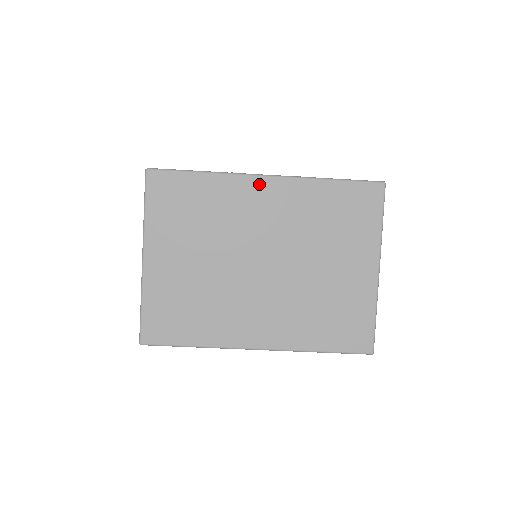
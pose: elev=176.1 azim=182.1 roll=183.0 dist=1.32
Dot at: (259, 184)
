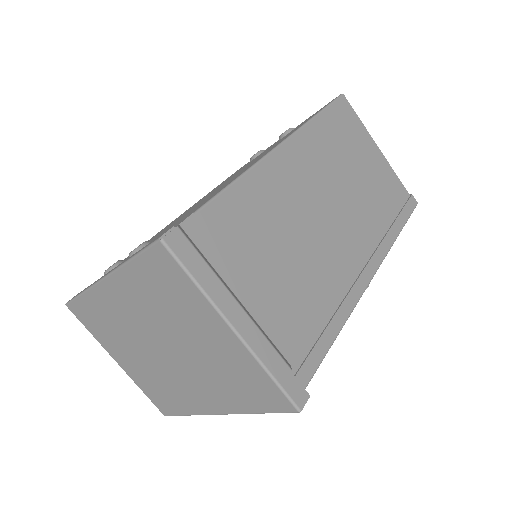
Dot at: (105, 288)
